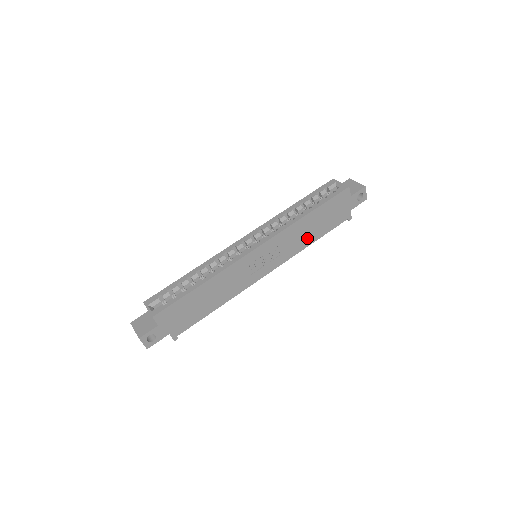
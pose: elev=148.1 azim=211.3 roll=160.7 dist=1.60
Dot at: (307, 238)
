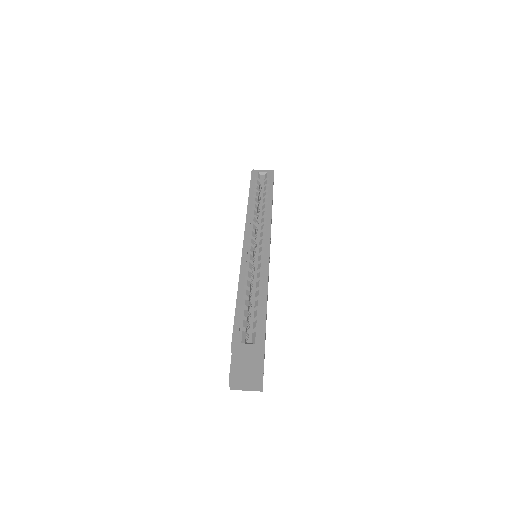
Dot at: occluded
